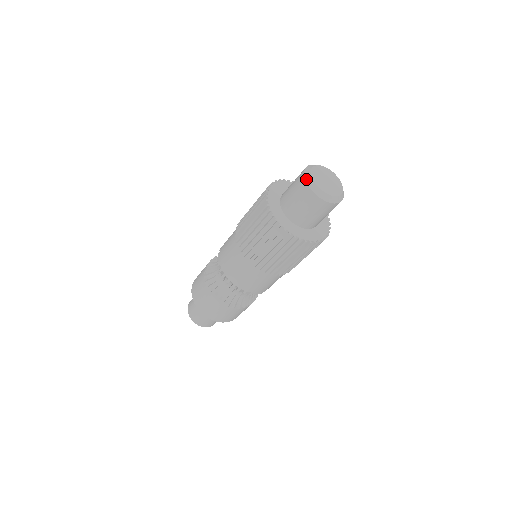
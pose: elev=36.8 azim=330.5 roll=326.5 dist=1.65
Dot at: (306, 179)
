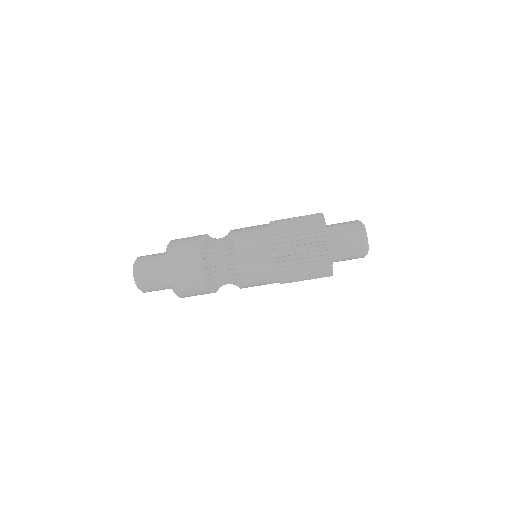
Dot at: occluded
